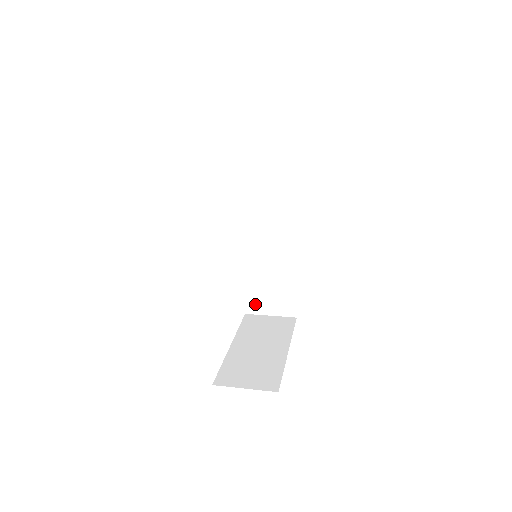
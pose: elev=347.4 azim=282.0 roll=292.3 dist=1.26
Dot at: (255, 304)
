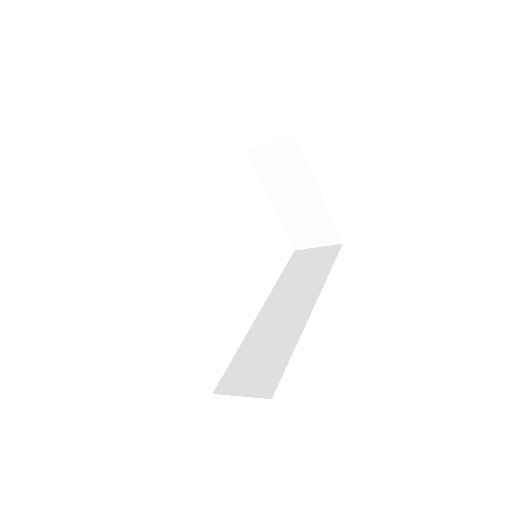
Dot at: (231, 382)
